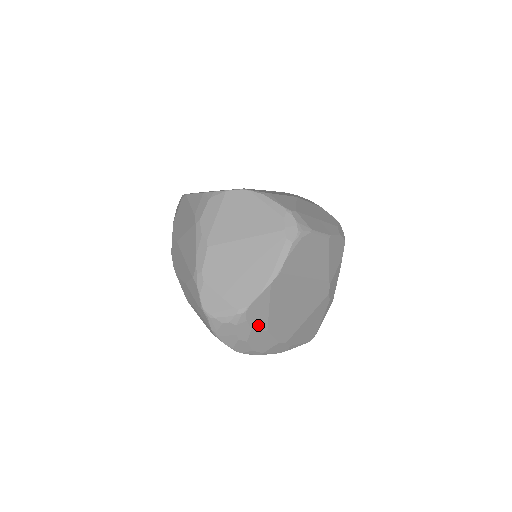
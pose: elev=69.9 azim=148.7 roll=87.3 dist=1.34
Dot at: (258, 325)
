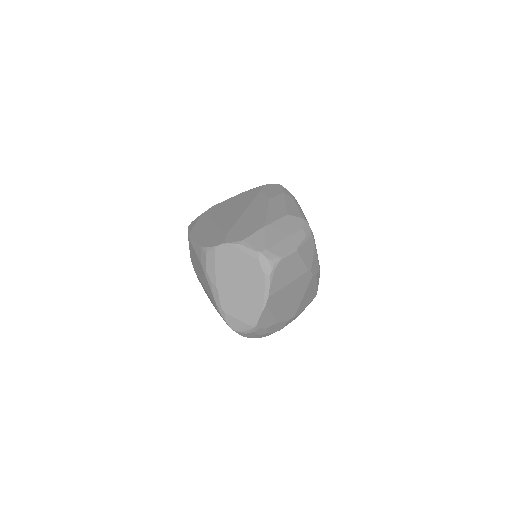
Dot at: (269, 324)
